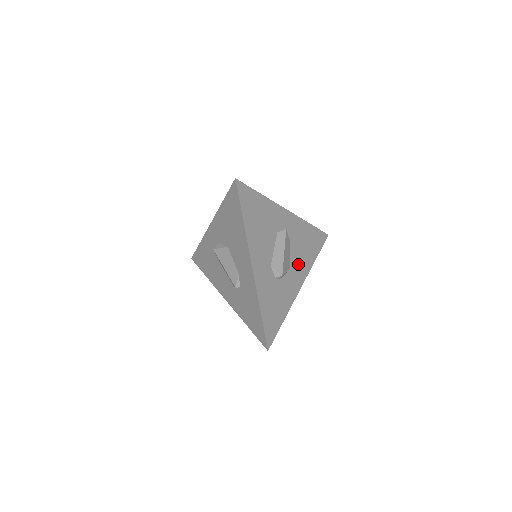
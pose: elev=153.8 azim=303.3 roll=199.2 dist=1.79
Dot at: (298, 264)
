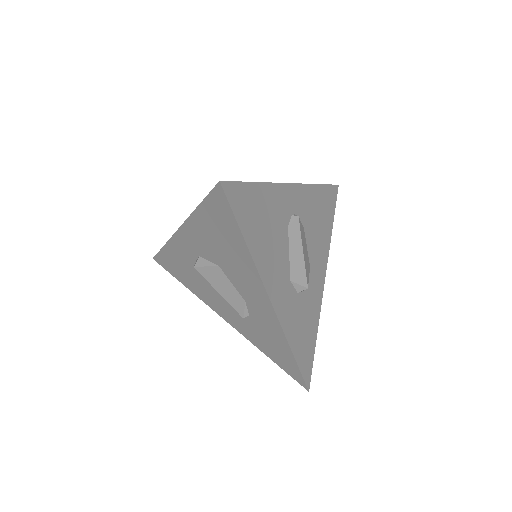
Dot at: (317, 252)
